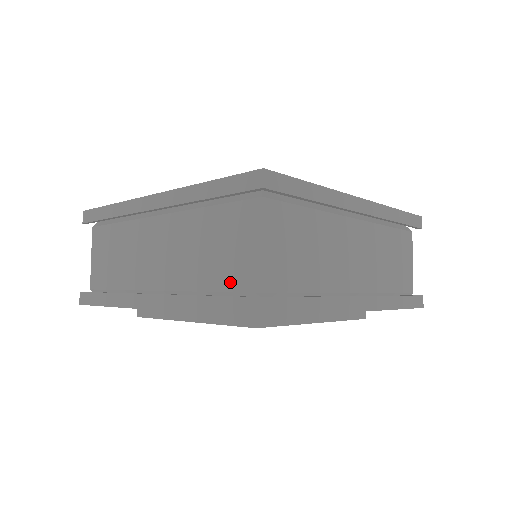
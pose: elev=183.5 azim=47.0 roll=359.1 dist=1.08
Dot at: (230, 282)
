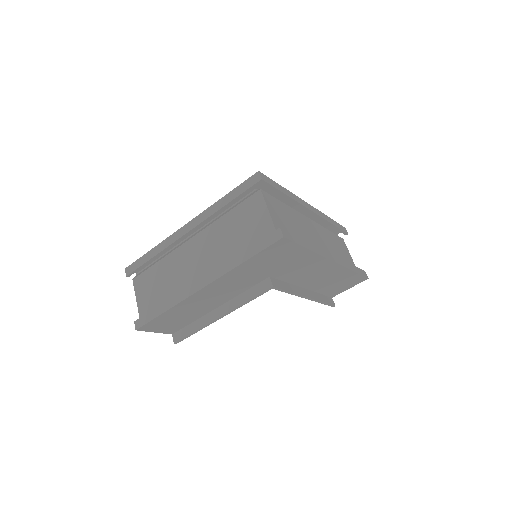
Dot at: (255, 241)
